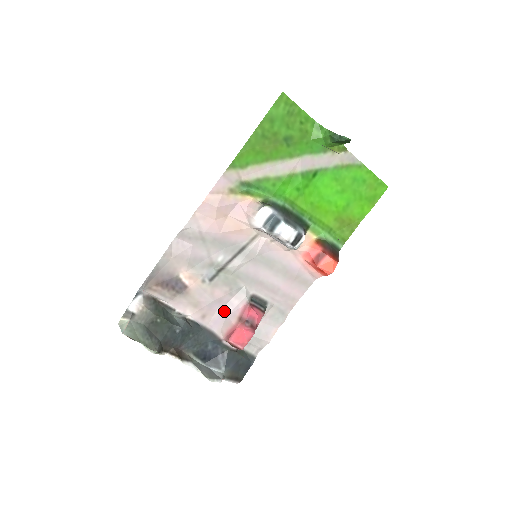
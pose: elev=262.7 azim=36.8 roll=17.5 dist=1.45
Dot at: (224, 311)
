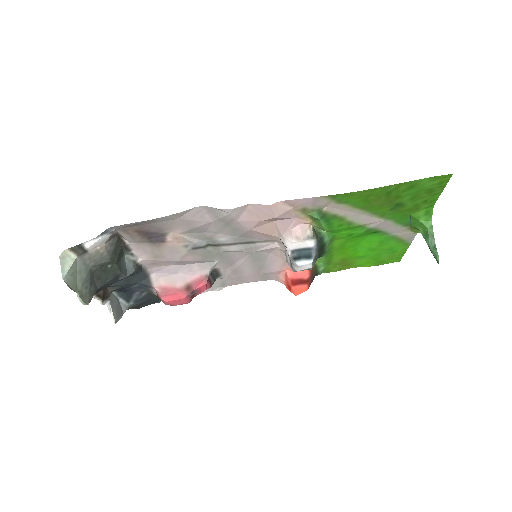
Dot at: (178, 269)
